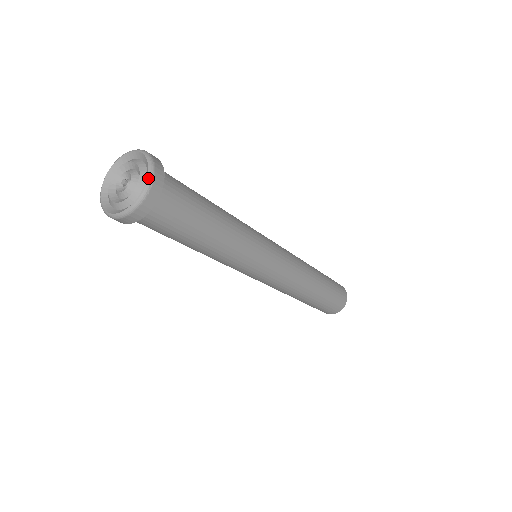
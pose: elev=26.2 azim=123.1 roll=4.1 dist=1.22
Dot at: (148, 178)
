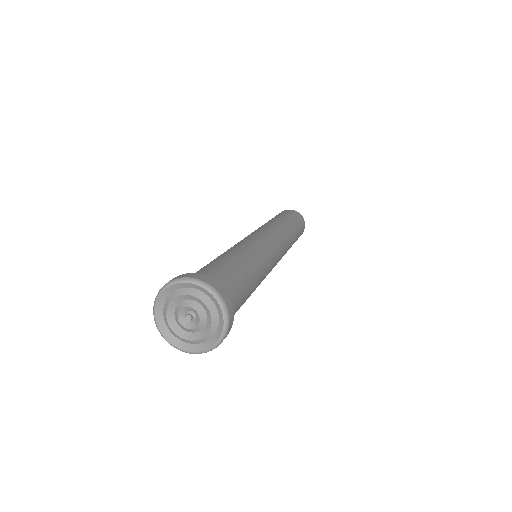
Dot at: (225, 326)
